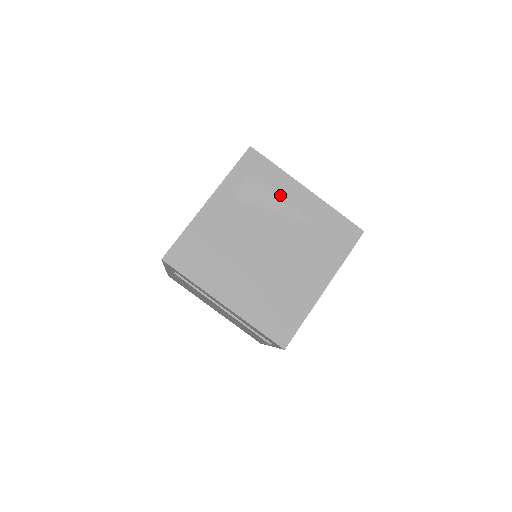
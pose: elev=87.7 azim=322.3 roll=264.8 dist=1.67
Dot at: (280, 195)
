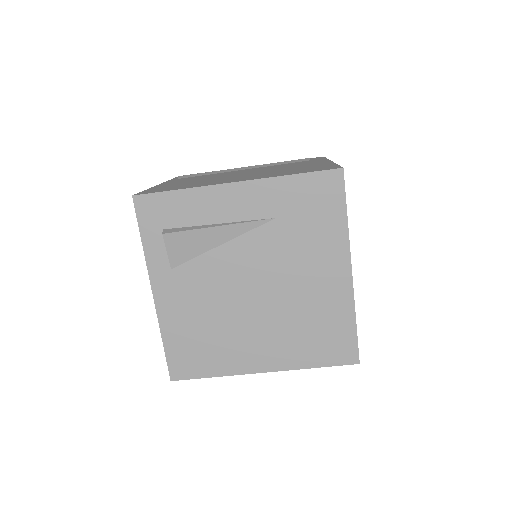
Dot at: (213, 219)
